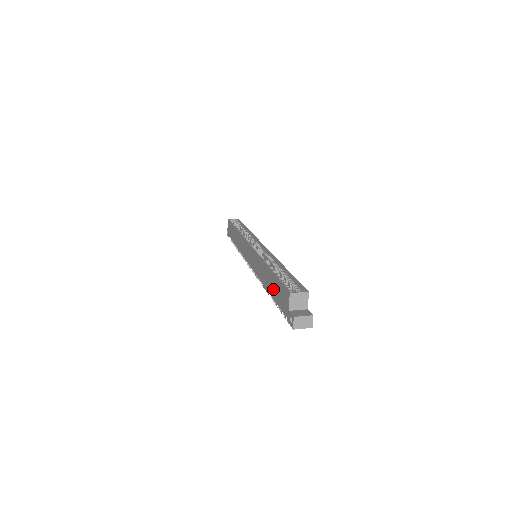
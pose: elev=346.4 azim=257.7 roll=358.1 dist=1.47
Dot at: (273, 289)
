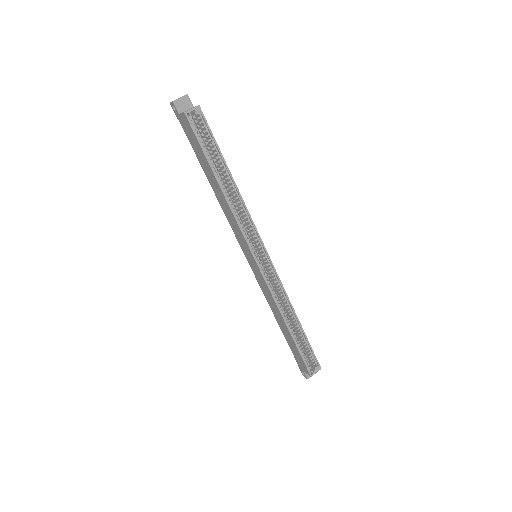
Dot at: (288, 339)
